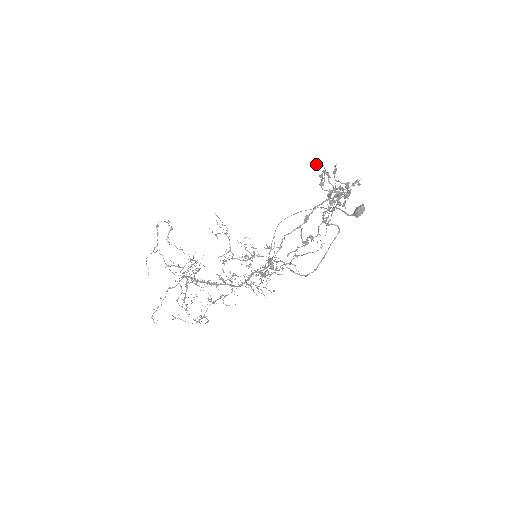
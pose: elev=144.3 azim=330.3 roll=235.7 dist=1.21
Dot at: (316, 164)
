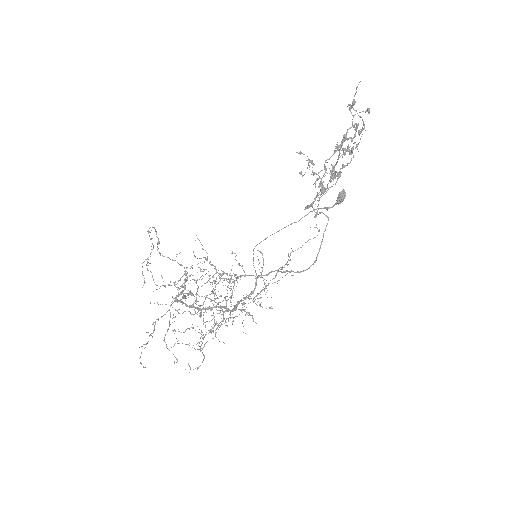
Dot at: (300, 154)
